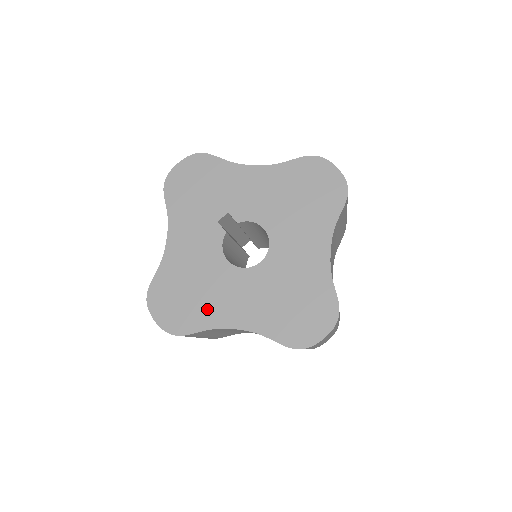
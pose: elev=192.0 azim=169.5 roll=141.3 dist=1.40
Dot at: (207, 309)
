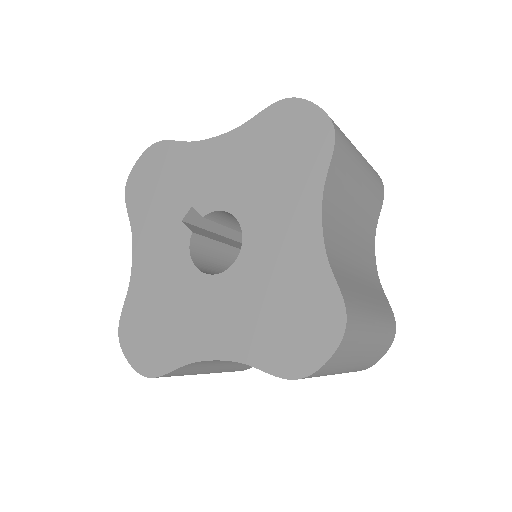
Dot at: (180, 338)
